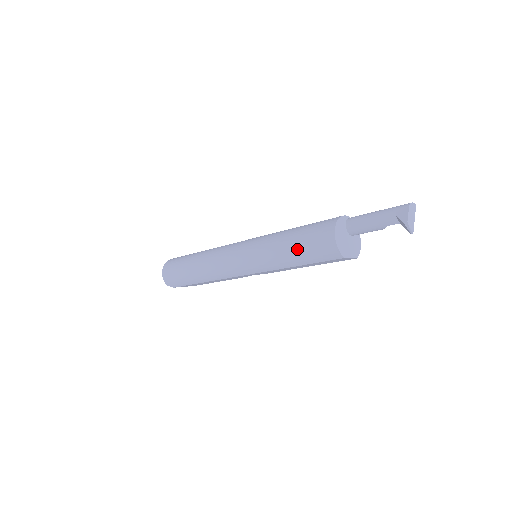
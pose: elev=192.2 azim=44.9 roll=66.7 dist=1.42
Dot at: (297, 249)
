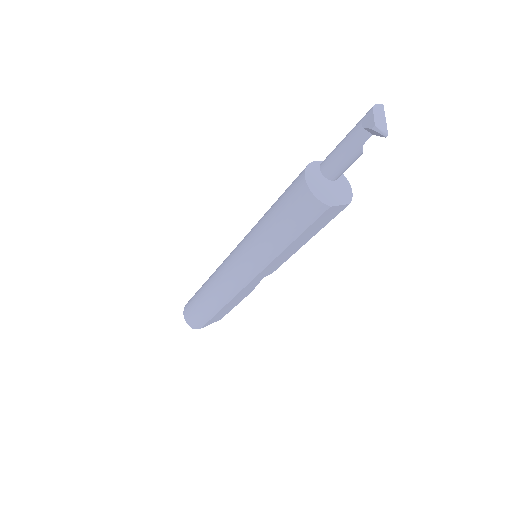
Dot at: (280, 223)
